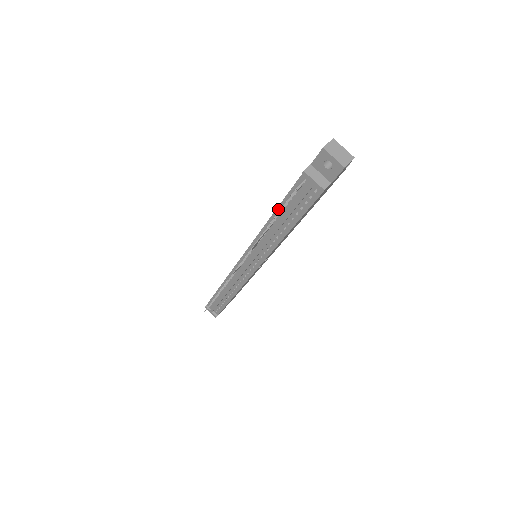
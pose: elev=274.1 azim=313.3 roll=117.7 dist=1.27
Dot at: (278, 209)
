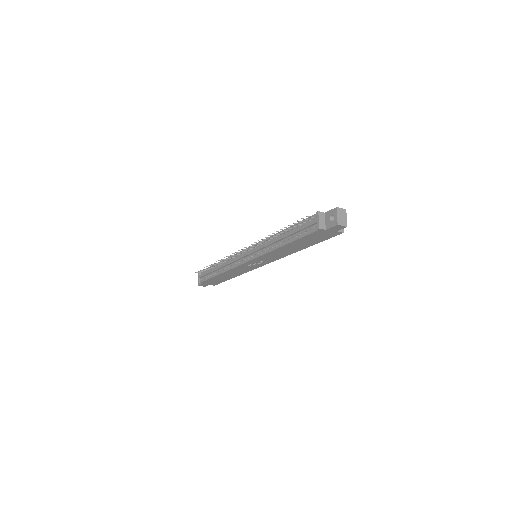
Dot at: (290, 227)
